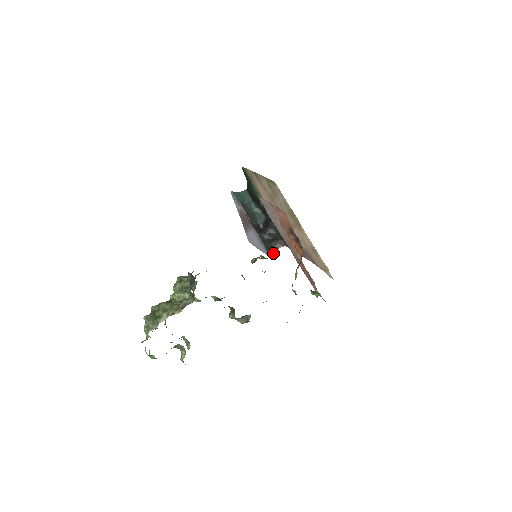
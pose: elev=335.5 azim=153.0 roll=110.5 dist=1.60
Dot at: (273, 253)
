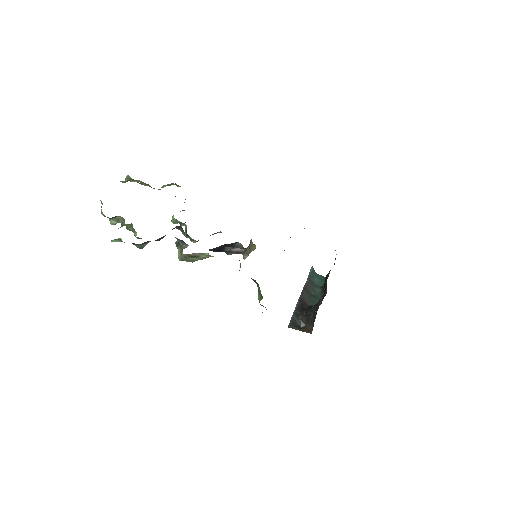
Dot at: (294, 328)
